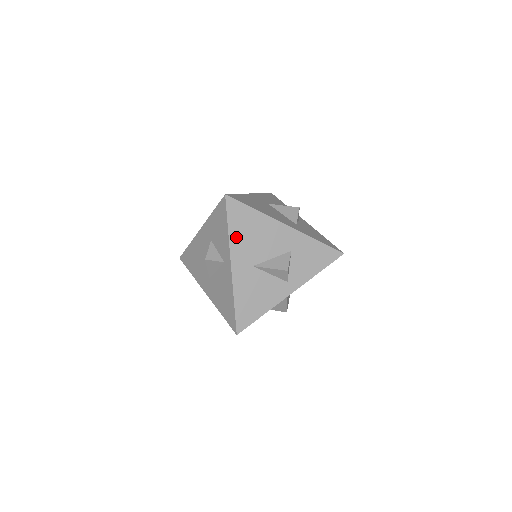
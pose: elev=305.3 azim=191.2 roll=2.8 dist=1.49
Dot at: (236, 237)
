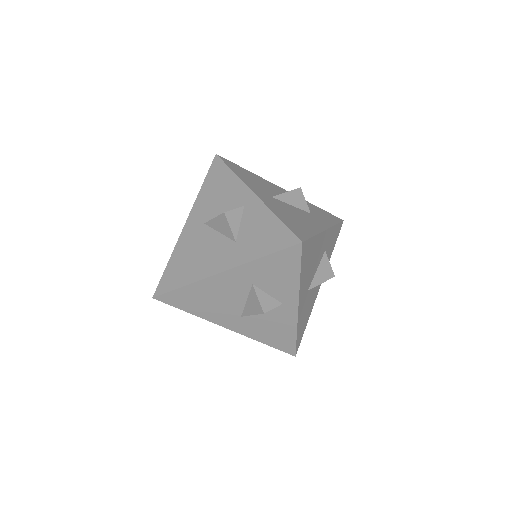
Dot at: (201, 312)
